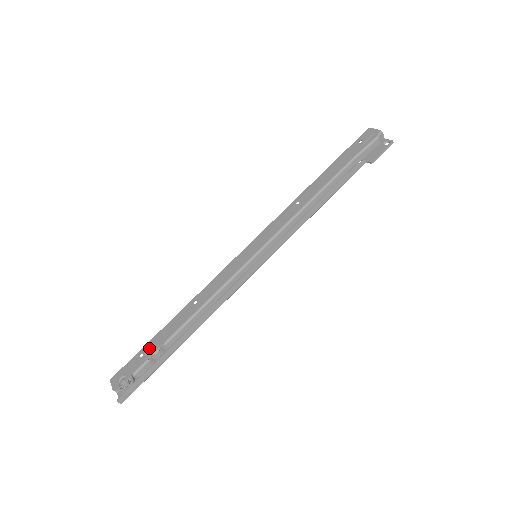
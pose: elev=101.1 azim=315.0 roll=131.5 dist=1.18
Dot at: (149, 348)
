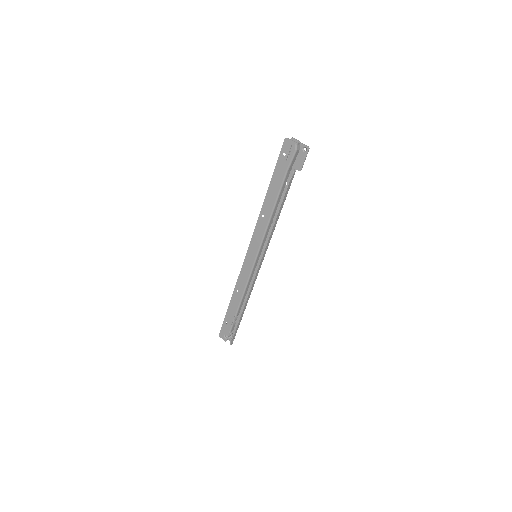
Dot at: (228, 319)
